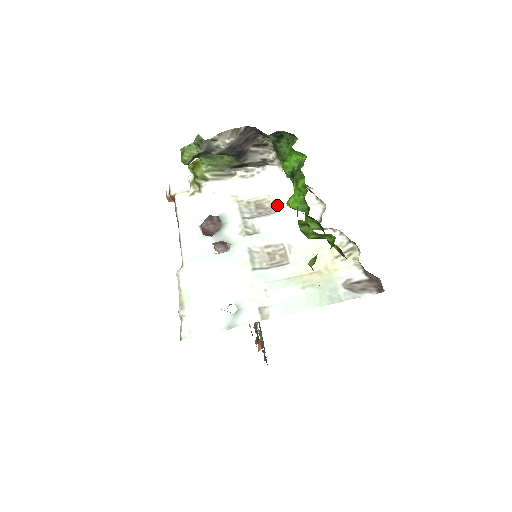
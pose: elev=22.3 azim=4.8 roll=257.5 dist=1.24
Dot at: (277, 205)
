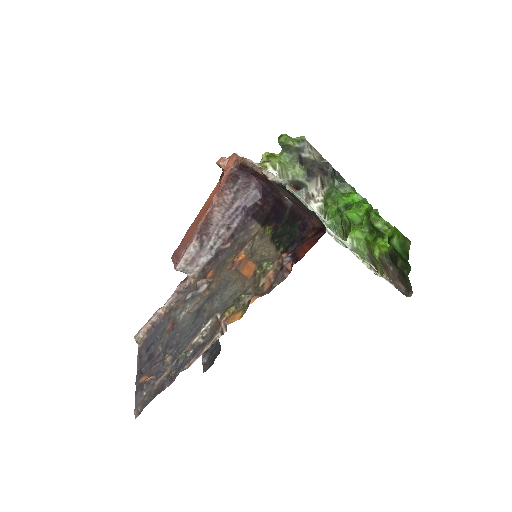
Dot at: occluded
